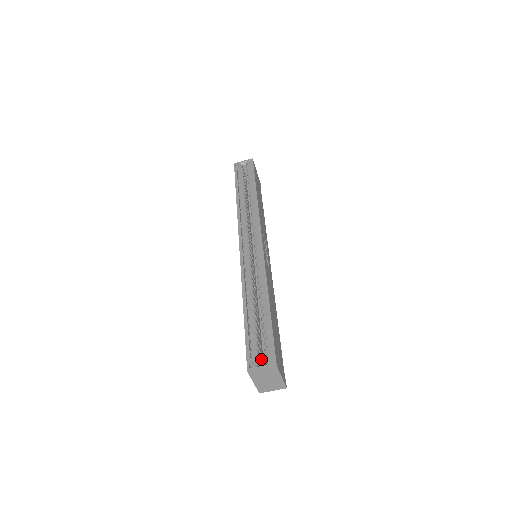
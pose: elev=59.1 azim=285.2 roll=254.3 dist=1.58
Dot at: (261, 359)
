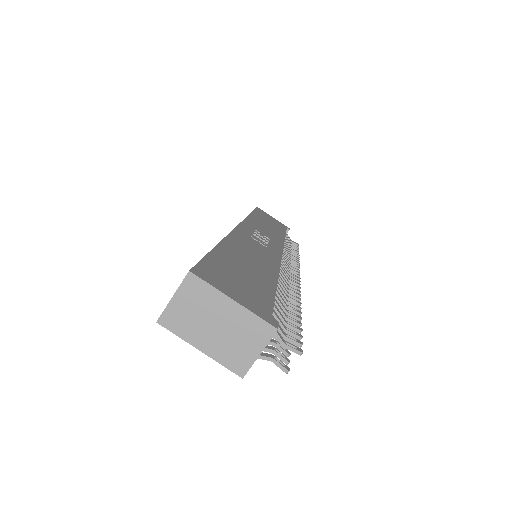
Dot at: occluded
